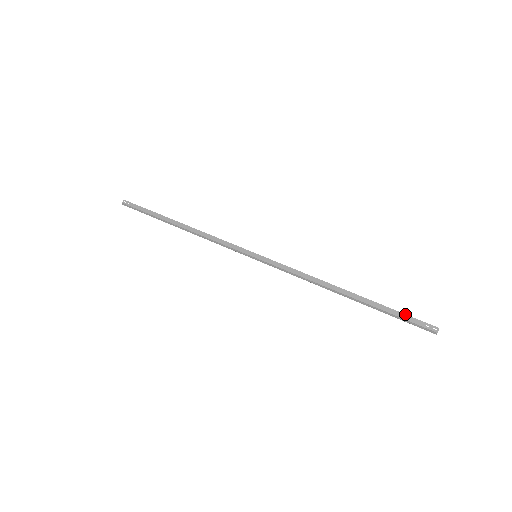
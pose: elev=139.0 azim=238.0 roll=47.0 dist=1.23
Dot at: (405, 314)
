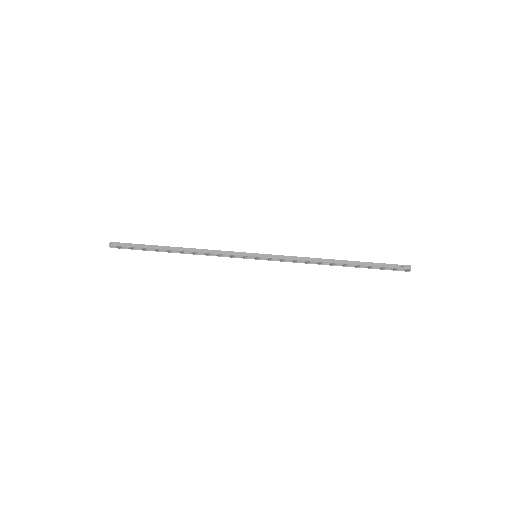
Dot at: (385, 263)
